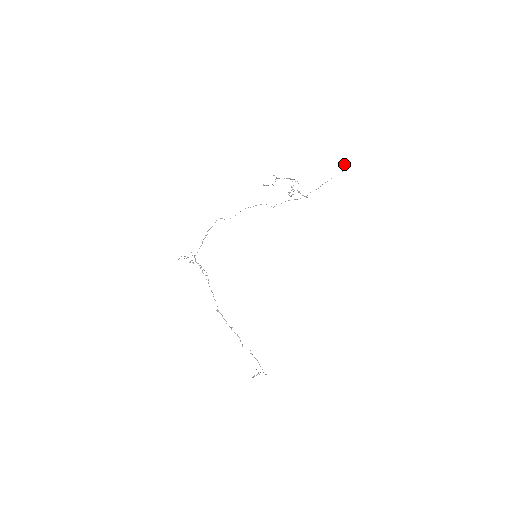
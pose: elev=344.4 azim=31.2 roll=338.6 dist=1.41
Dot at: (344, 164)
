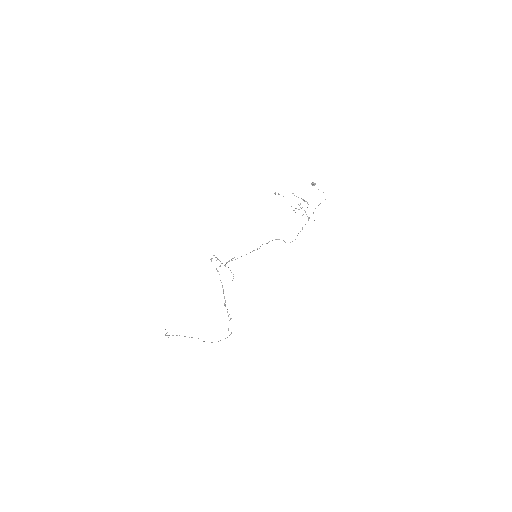
Dot at: occluded
